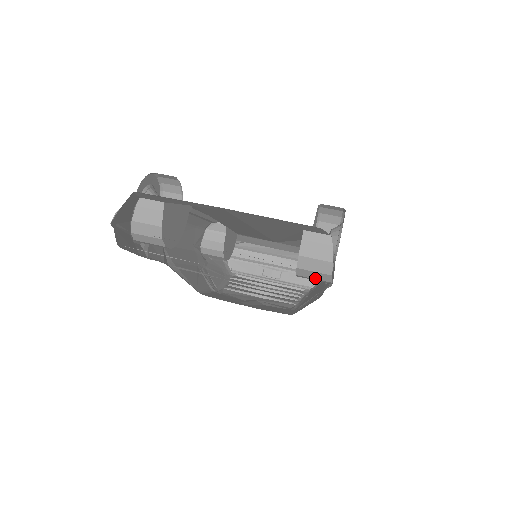
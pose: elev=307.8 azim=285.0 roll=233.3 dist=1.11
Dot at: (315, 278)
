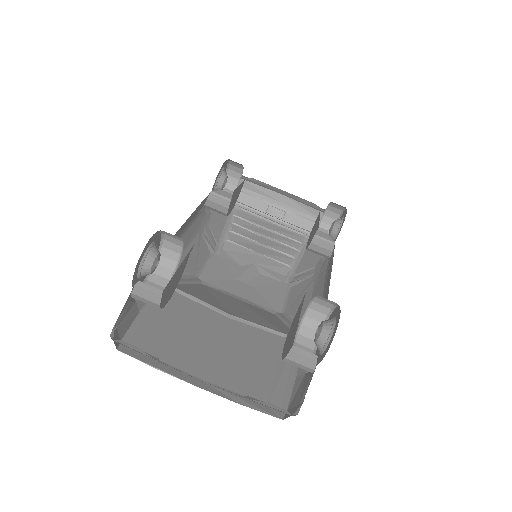
Dot at: occluded
